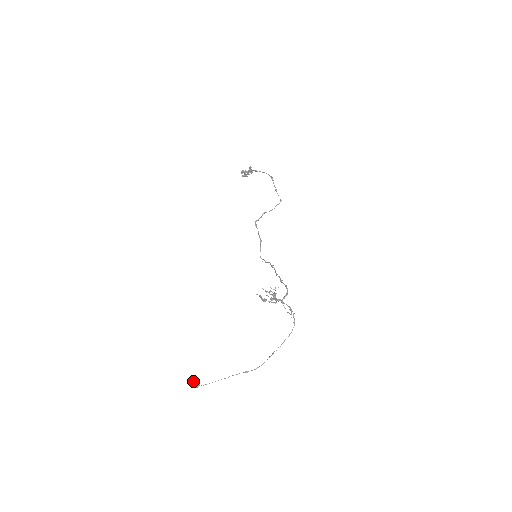
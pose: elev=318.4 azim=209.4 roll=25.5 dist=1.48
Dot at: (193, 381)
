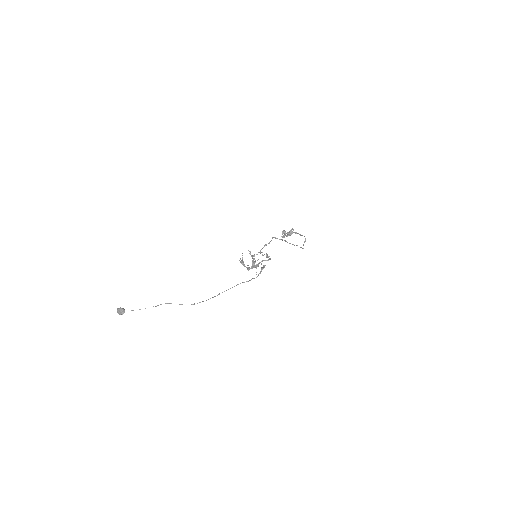
Dot at: occluded
